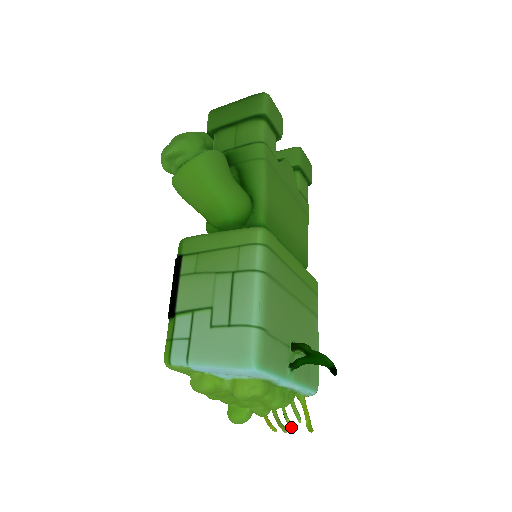
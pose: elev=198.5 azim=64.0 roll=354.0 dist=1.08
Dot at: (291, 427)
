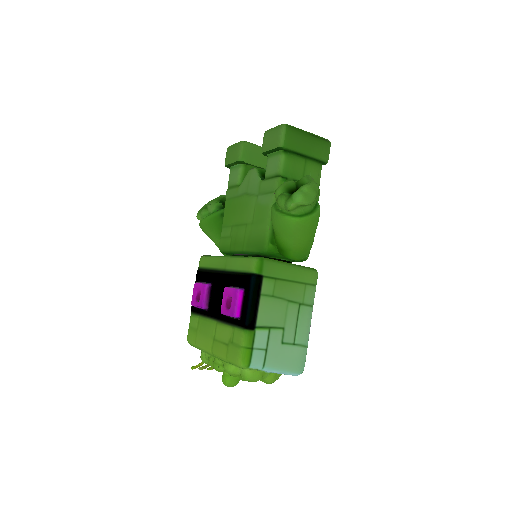
Dot at: occluded
